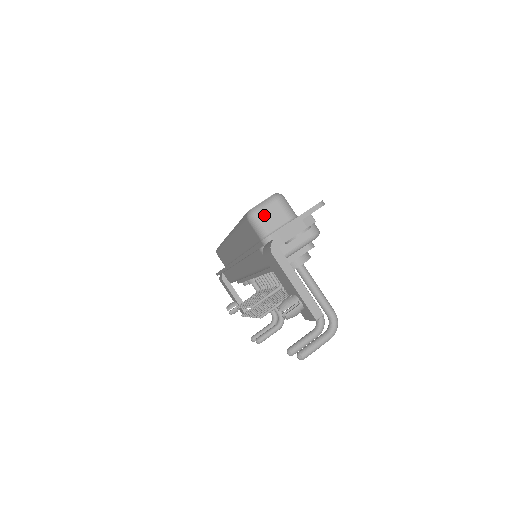
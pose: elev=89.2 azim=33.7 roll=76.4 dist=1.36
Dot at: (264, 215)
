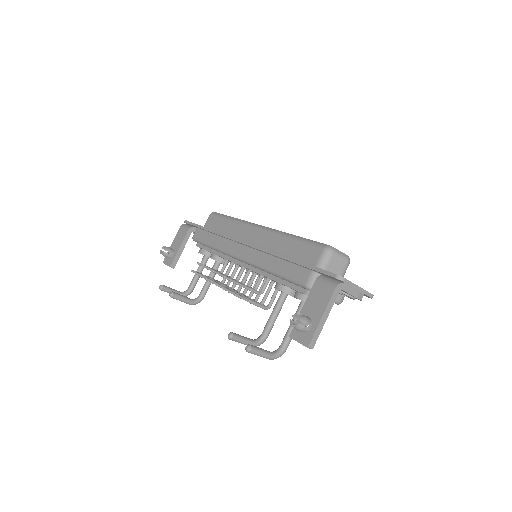
Dot at: (335, 259)
